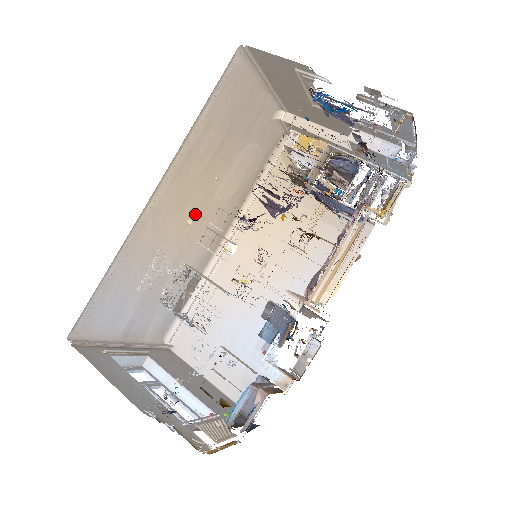
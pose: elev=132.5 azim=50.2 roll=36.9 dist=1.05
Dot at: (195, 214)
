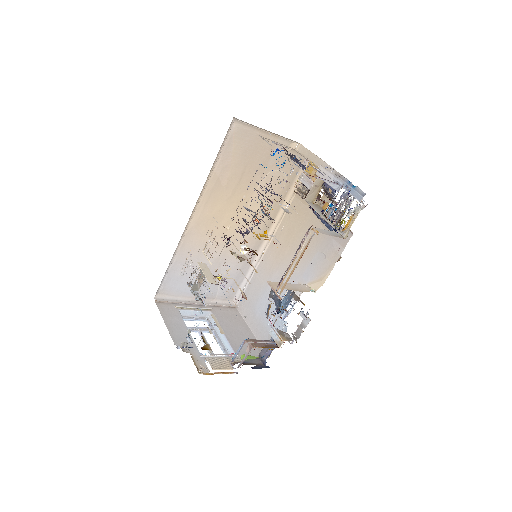
Dot at: (232, 223)
